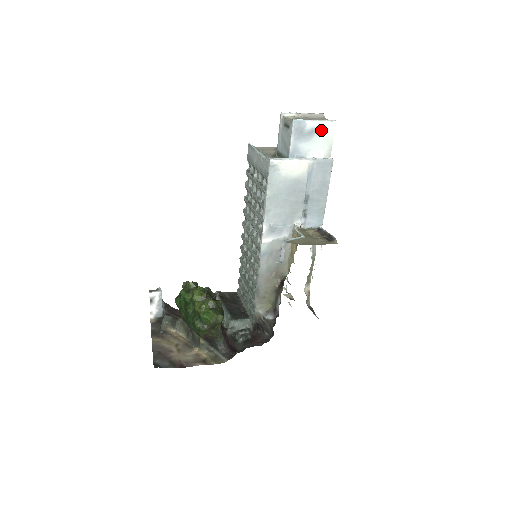
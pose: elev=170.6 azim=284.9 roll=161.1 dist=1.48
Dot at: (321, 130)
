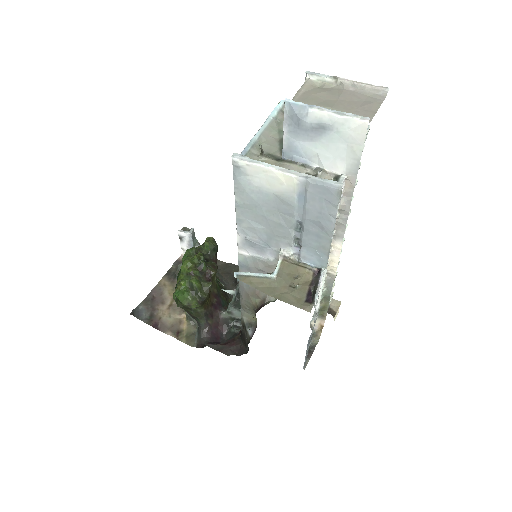
Dot at: (338, 129)
